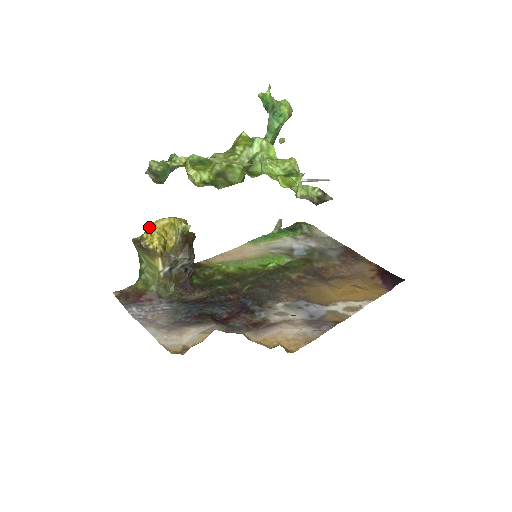
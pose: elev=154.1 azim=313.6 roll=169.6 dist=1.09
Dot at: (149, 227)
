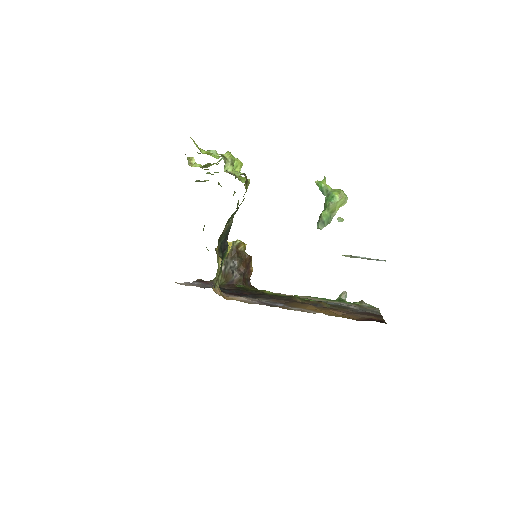
Dot at: occluded
